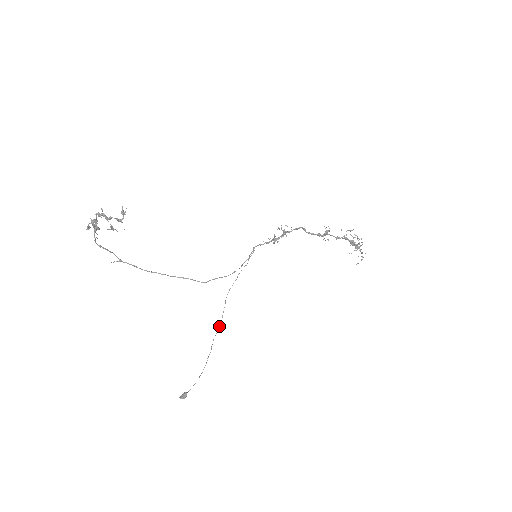
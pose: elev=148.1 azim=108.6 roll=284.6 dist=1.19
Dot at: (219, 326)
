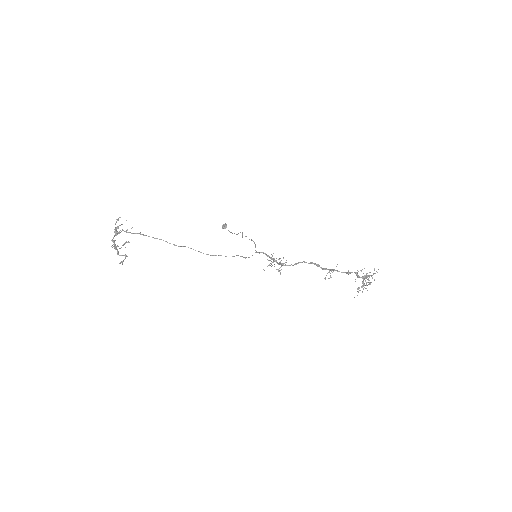
Dot at: (242, 235)
